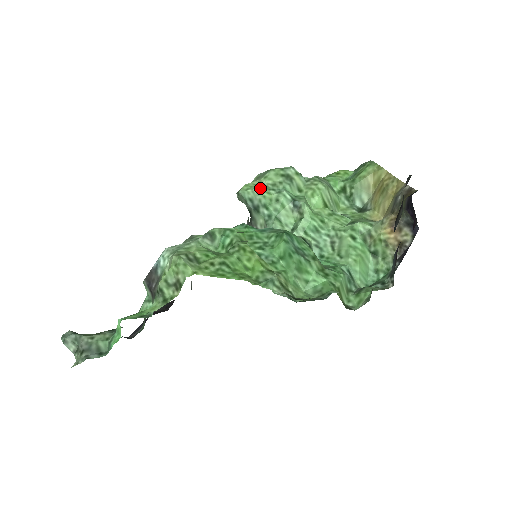
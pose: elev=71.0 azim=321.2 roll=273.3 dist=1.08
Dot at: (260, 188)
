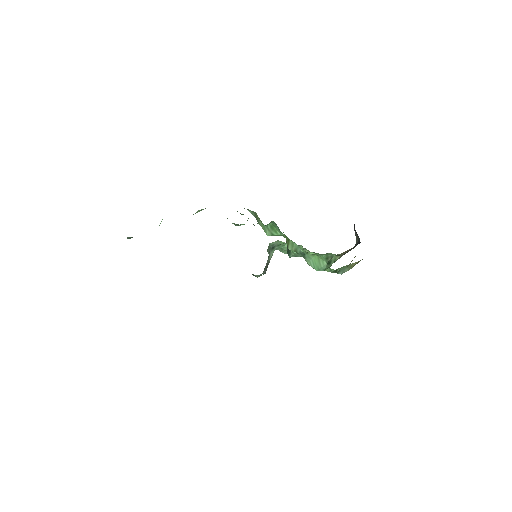
Dot at: occluded
